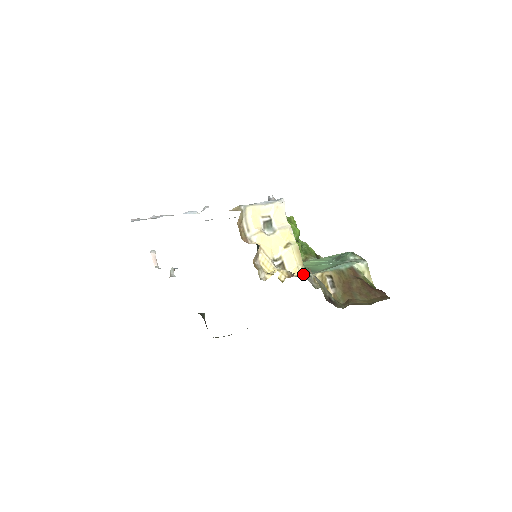
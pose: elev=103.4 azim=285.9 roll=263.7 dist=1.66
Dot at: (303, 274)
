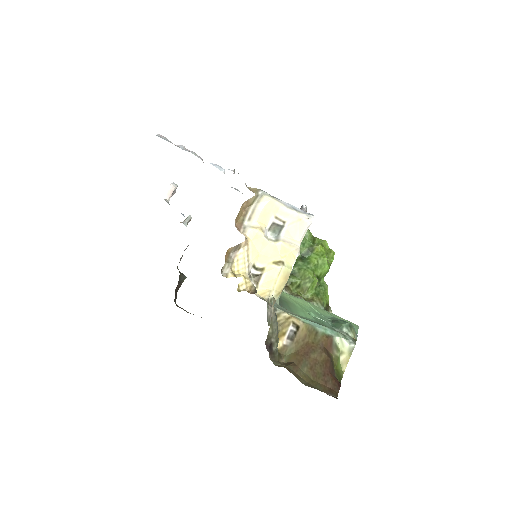
Dot at: (270, 302)
